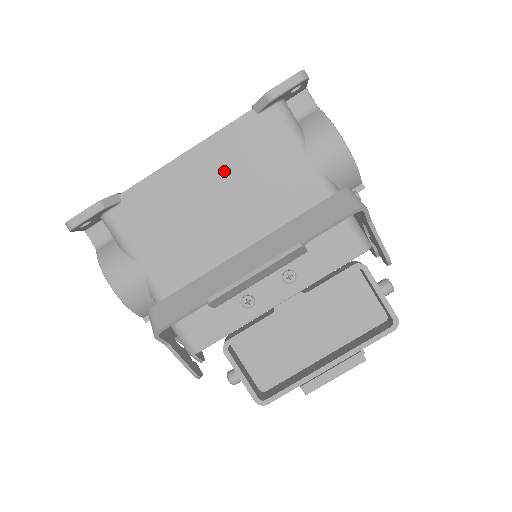
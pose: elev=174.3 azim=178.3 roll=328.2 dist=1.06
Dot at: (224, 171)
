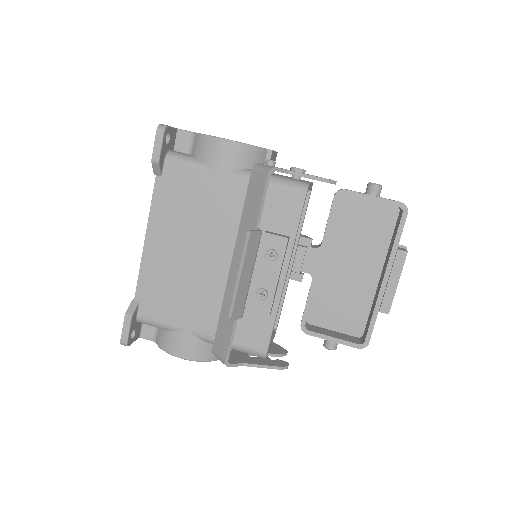
Dot at: (176, 229)
